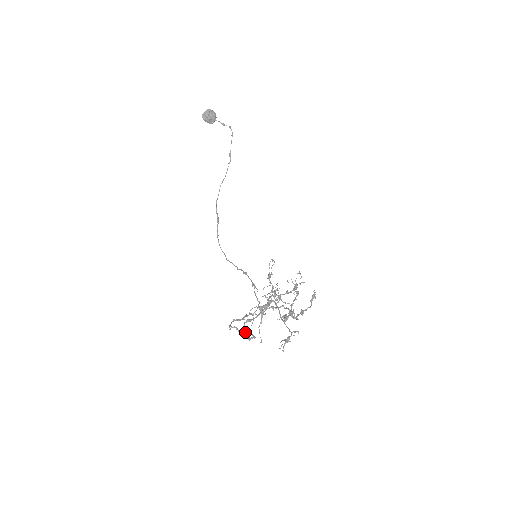
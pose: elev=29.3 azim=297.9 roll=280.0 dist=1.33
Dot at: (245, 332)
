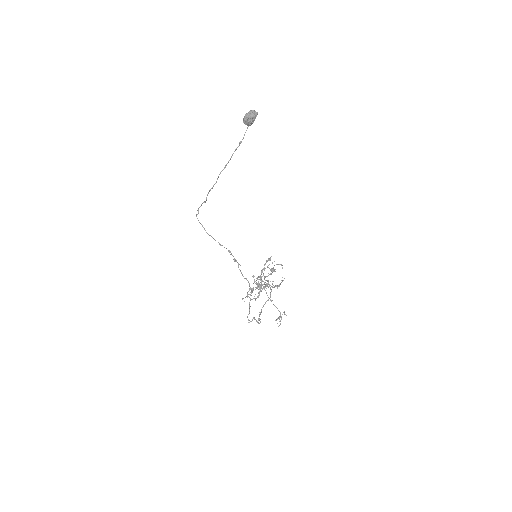
Dot at: occluded
